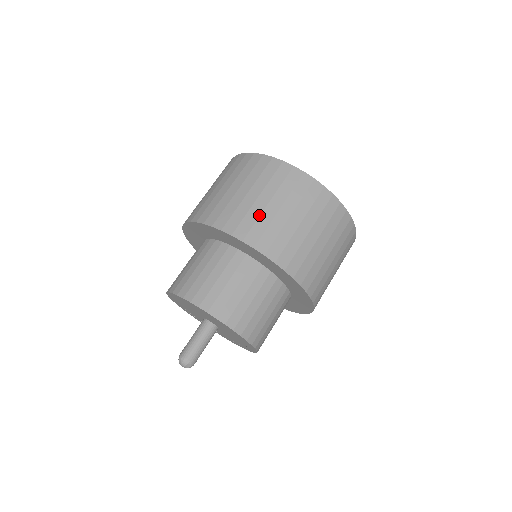
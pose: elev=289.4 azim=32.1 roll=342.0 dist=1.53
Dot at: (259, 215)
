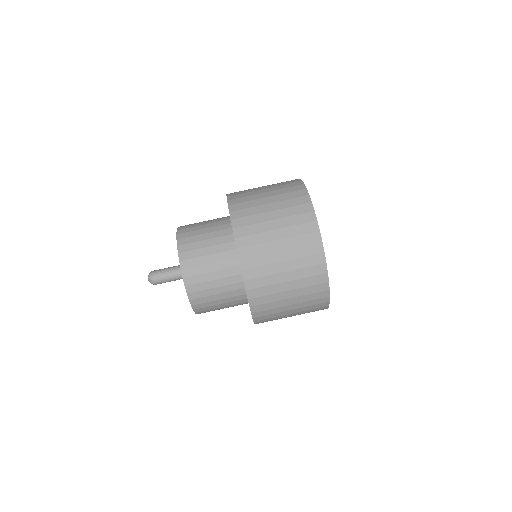
Dot at: (261, 232)
